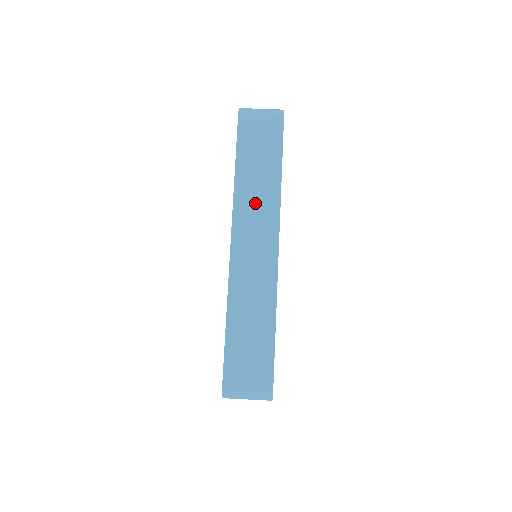
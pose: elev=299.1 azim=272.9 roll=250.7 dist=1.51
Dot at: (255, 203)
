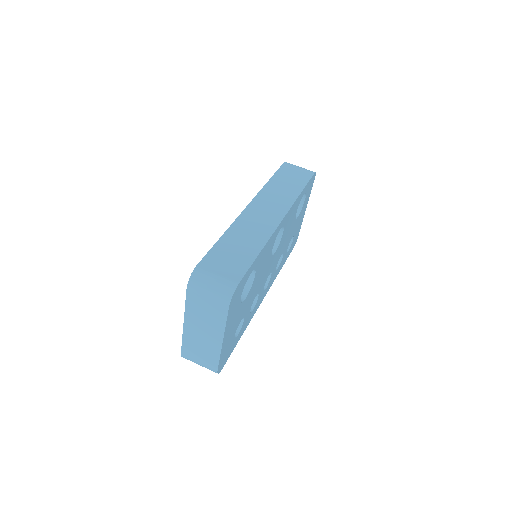
Dot at: (276, 196)
